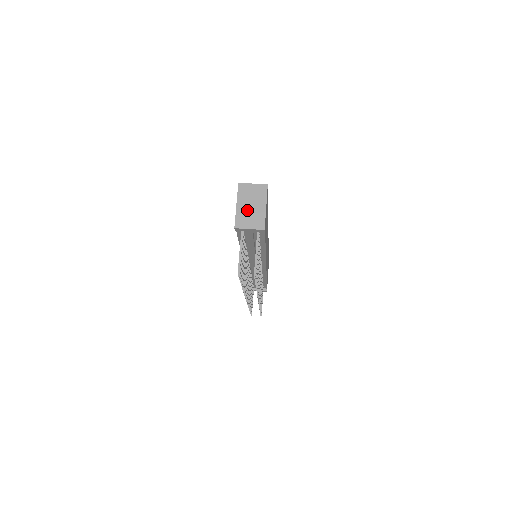
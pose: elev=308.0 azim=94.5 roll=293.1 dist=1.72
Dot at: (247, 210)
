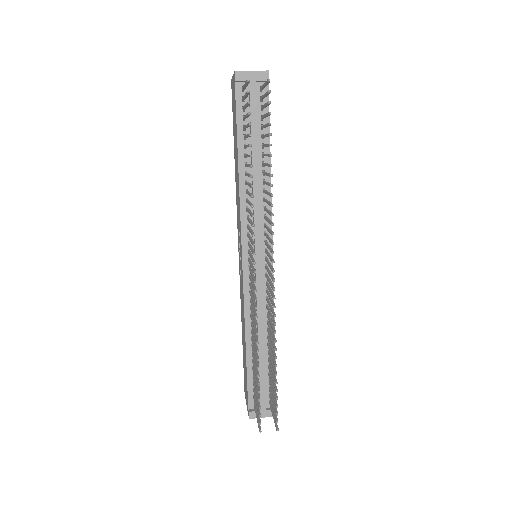
Dot at: occluded
